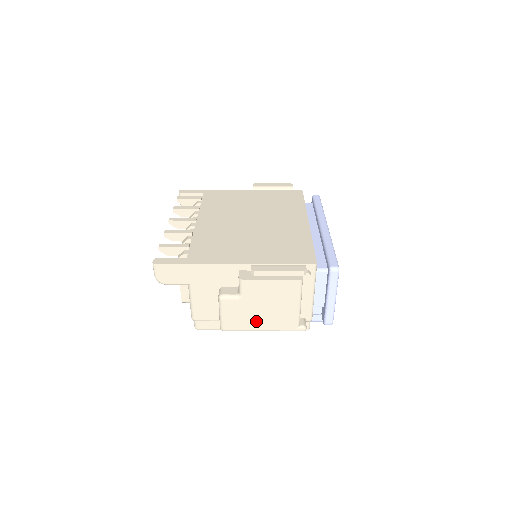
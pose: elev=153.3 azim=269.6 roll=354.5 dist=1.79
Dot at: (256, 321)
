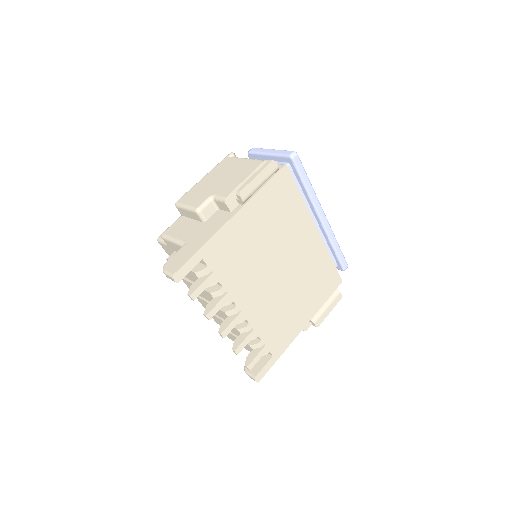
Dot at: occluded
